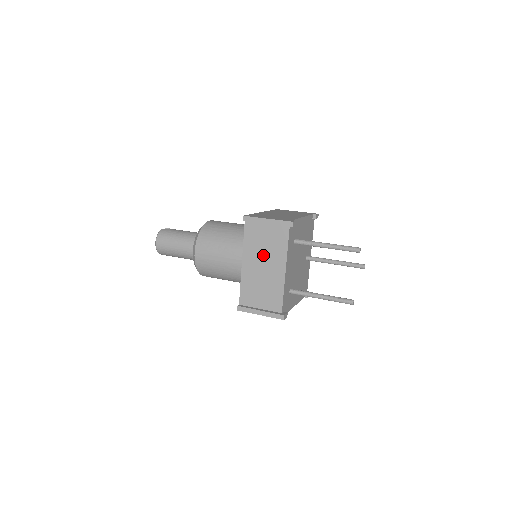
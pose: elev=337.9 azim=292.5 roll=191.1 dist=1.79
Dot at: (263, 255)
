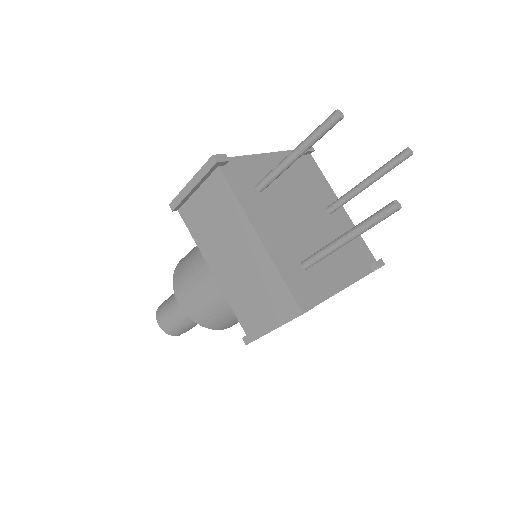
Dot at: (221, 237)
